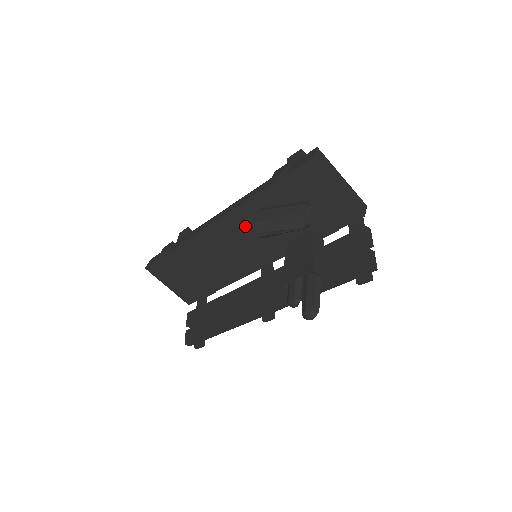
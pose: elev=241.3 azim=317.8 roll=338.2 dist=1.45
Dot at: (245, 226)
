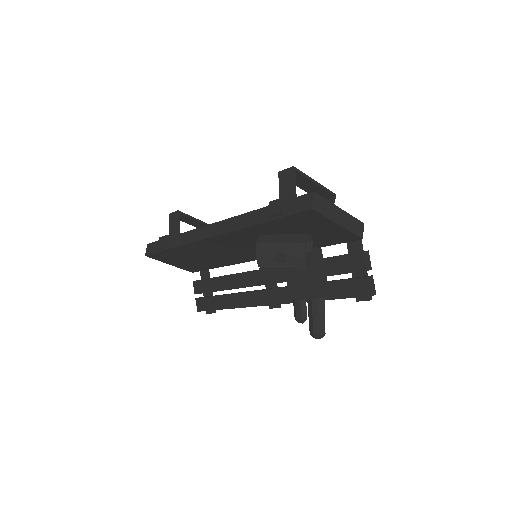
Dot at: (243, 240)
